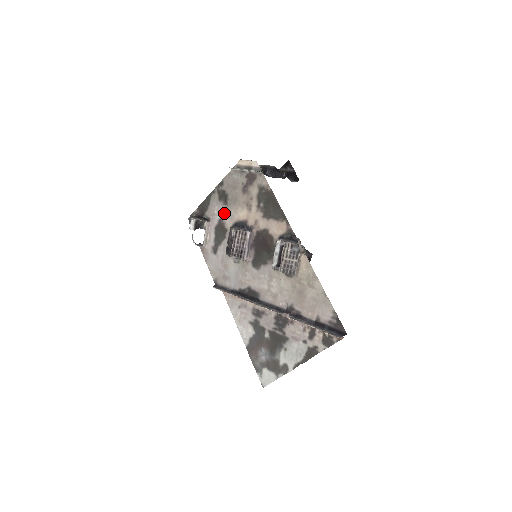
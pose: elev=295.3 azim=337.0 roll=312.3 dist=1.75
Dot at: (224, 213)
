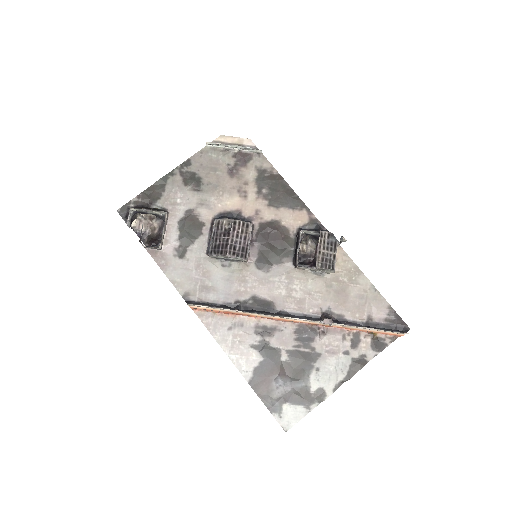
Dot at: (196, 201)
